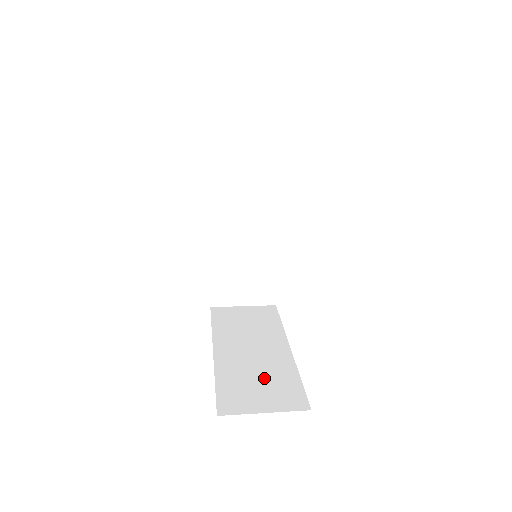
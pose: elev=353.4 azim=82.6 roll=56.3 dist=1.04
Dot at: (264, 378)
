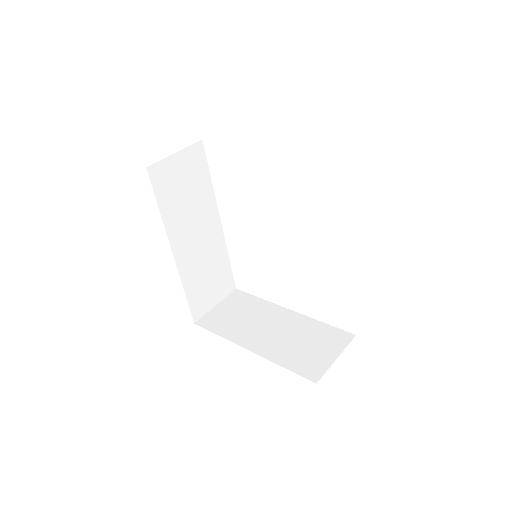
Dot at: (305, 340)
